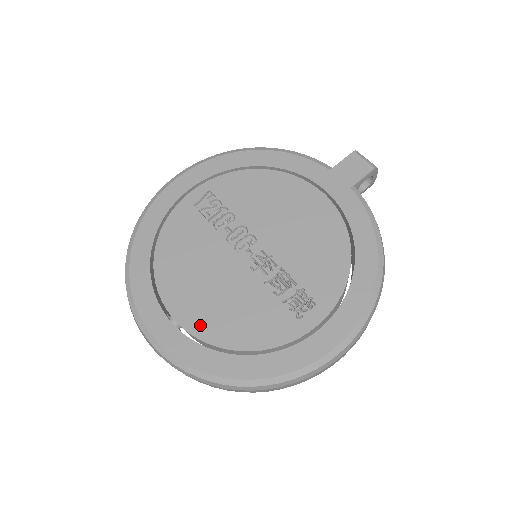
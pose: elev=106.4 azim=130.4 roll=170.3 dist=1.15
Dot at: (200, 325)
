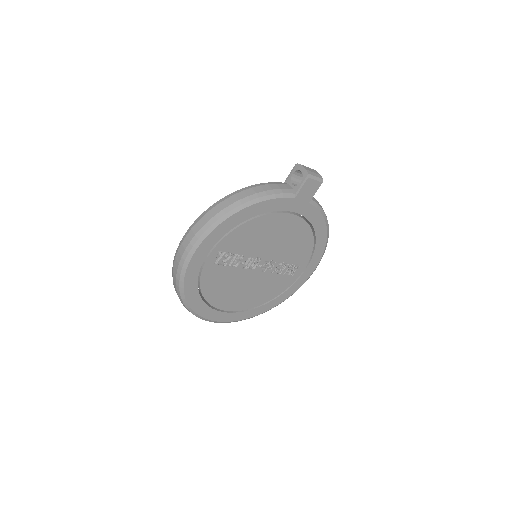
Dot at: (246, 305)
